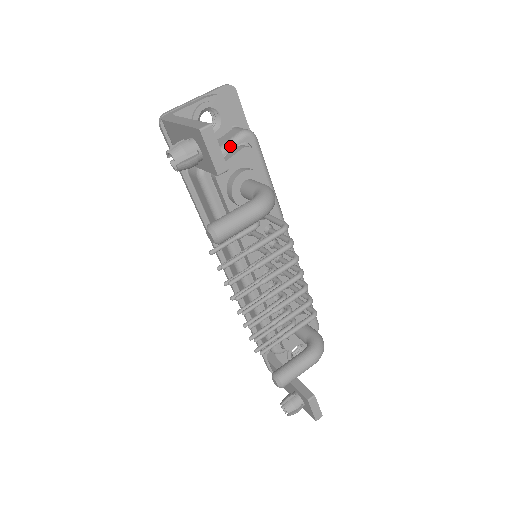
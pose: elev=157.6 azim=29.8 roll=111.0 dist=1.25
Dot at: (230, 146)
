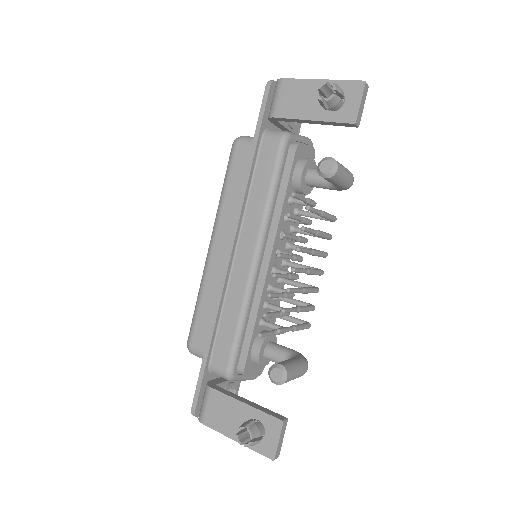
Dot at: (304, 139)
